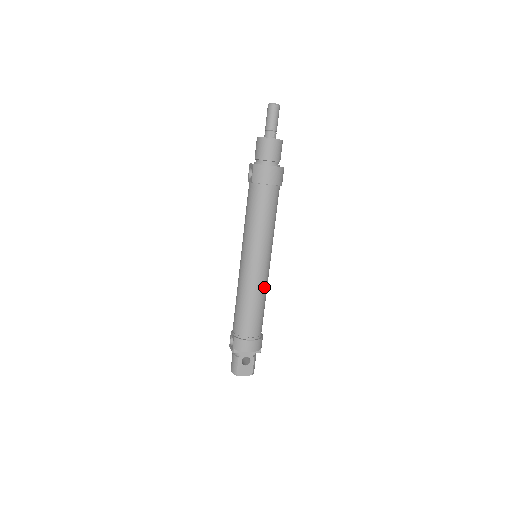
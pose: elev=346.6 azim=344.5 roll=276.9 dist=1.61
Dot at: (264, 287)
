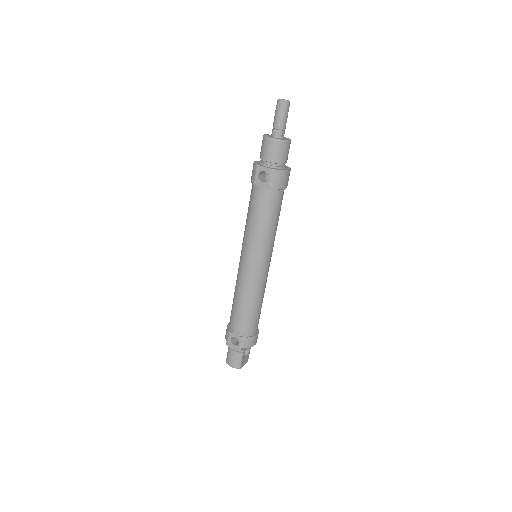
Dot at: occluded
